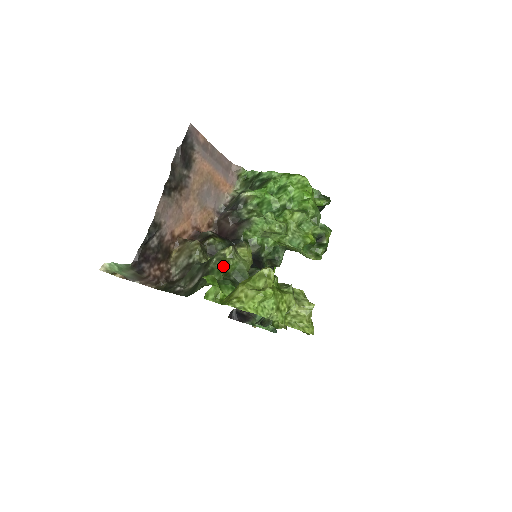
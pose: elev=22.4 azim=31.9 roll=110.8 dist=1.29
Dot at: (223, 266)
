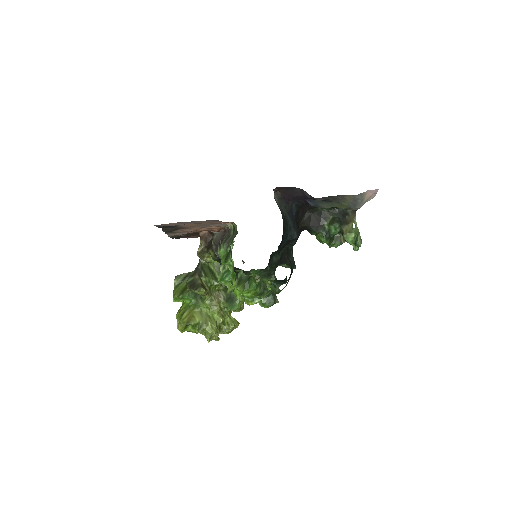
Dot at: occluded
